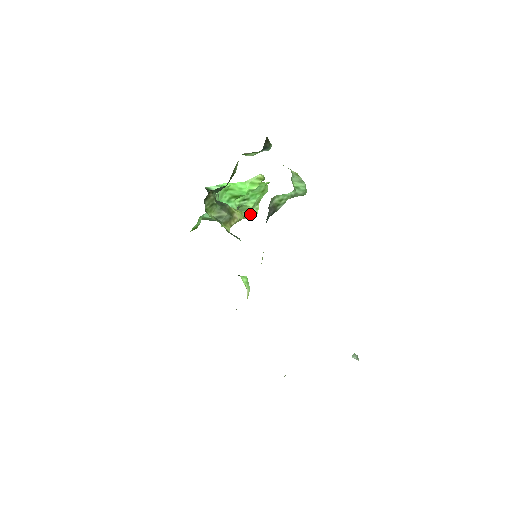
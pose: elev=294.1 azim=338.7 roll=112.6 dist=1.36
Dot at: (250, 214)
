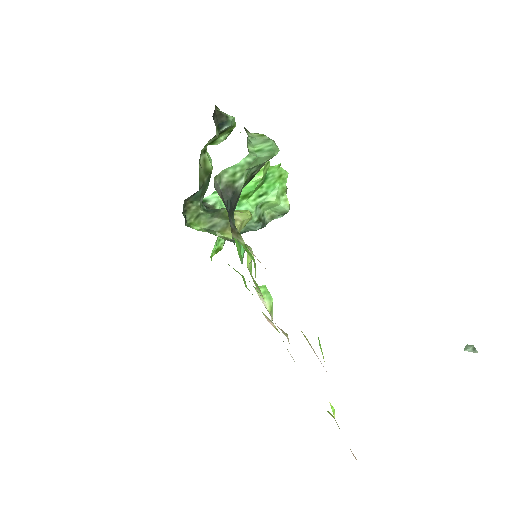
Dot at: (280, 209)
